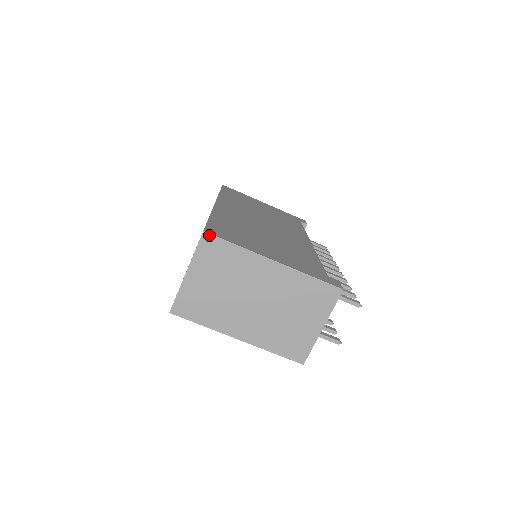
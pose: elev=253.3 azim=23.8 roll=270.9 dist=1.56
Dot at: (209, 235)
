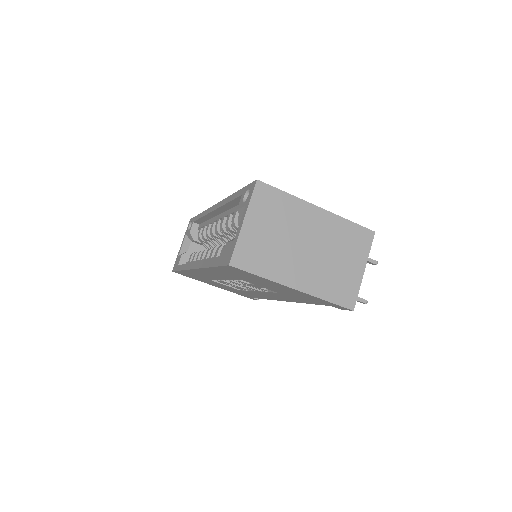
Dot at: (262, 183)
